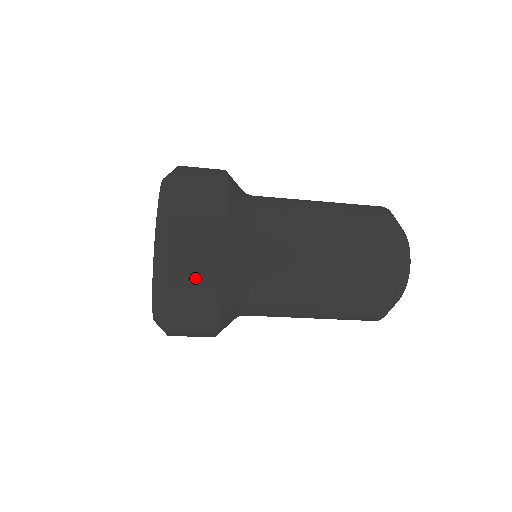
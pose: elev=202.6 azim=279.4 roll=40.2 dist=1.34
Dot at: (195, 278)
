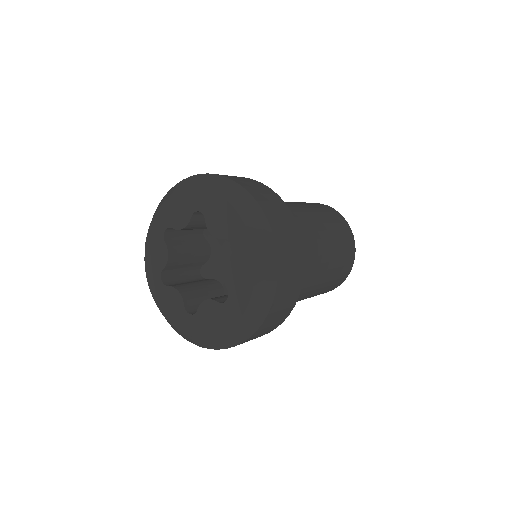
Dot at: occluded
